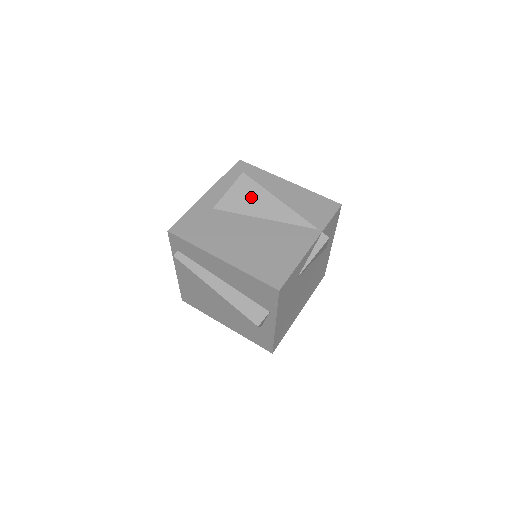
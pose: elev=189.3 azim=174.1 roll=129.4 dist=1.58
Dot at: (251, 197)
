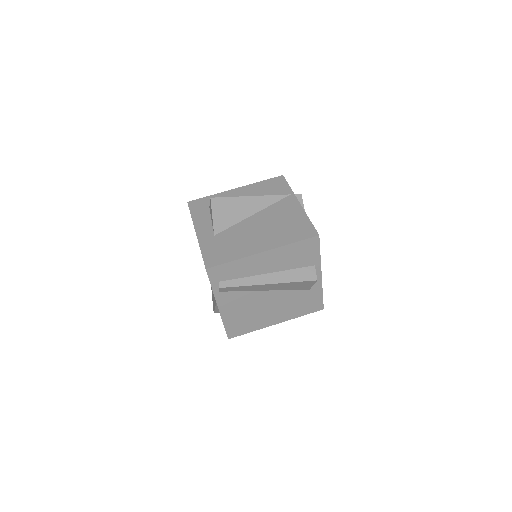
Dot at: (232, 208)
